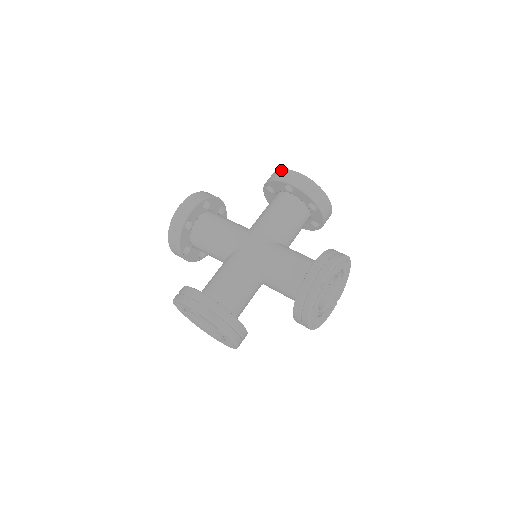
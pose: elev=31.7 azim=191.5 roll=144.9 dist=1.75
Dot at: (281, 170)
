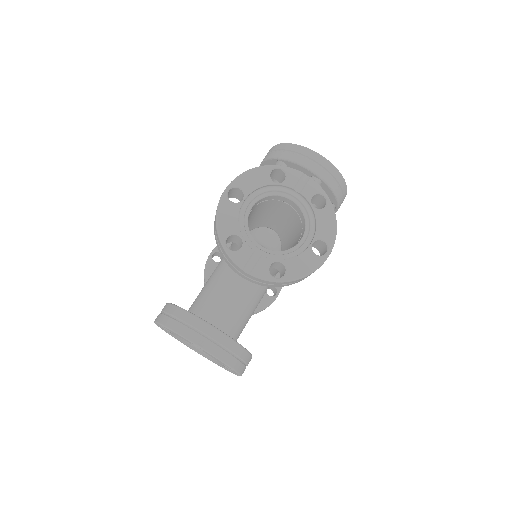
Dot at: occluded
